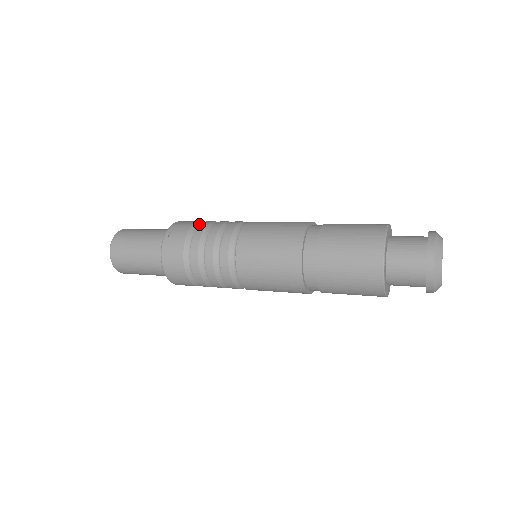
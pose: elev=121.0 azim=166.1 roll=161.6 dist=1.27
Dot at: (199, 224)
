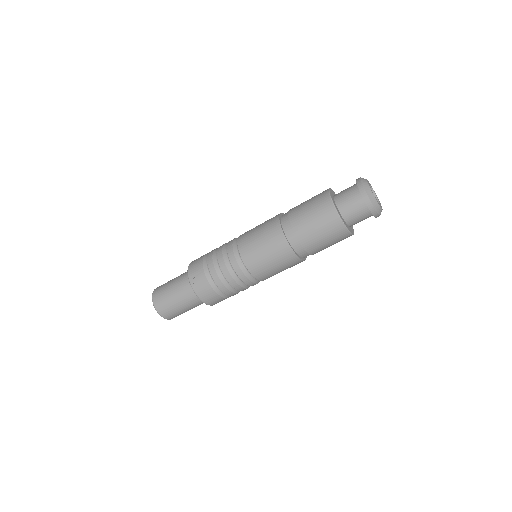
Dot at: (205, 261)
